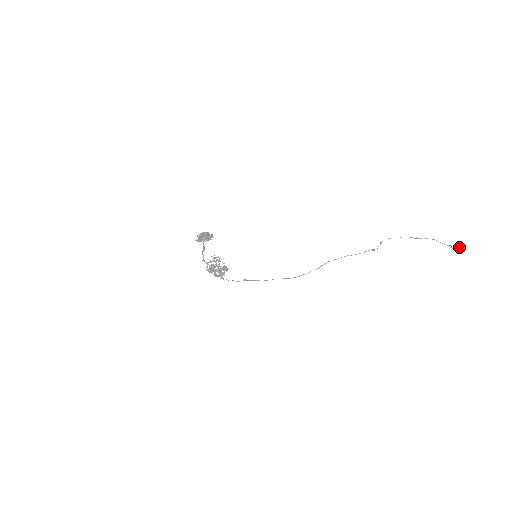
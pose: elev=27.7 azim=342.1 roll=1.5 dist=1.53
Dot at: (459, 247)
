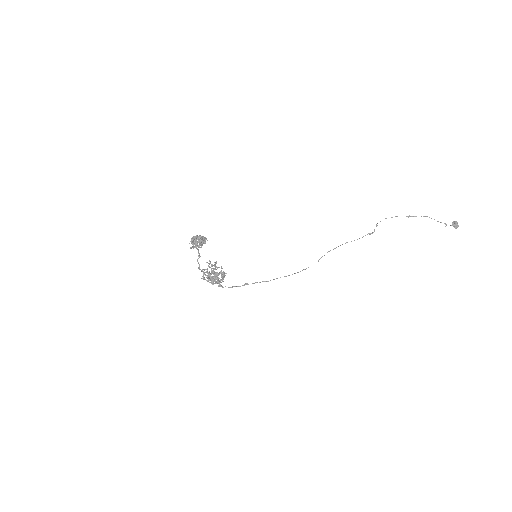
Dot at: (452, 223)
